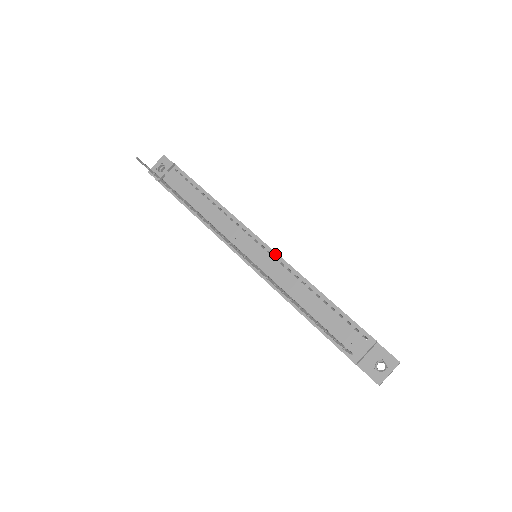
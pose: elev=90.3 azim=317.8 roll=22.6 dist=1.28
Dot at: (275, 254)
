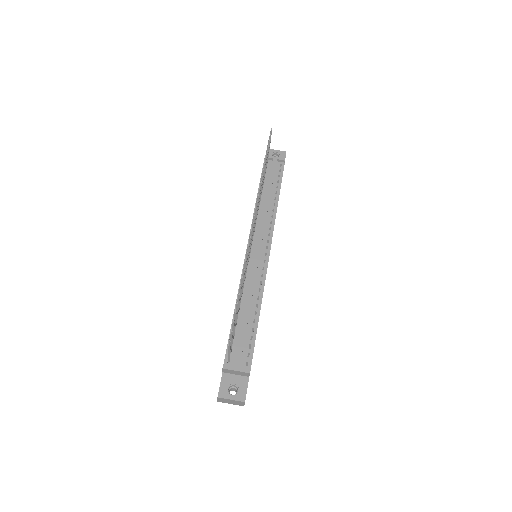
Dot at: (266, 266)
